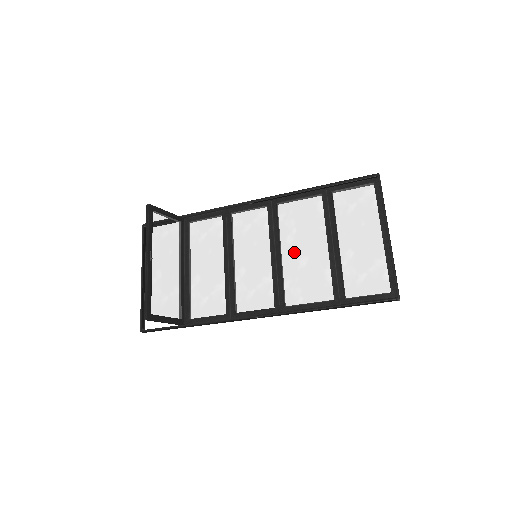
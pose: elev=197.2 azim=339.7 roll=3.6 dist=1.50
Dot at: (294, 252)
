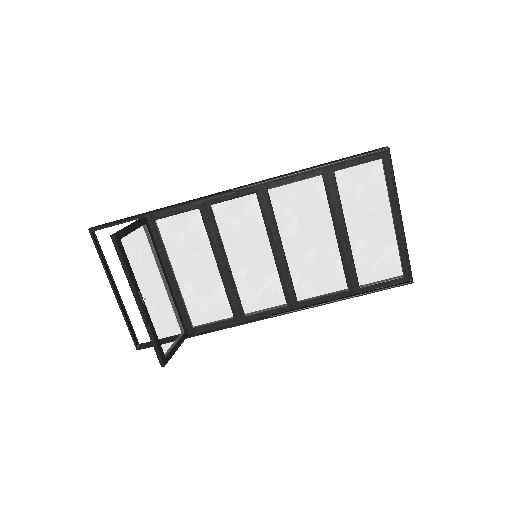
Dot at: (299, 246)
